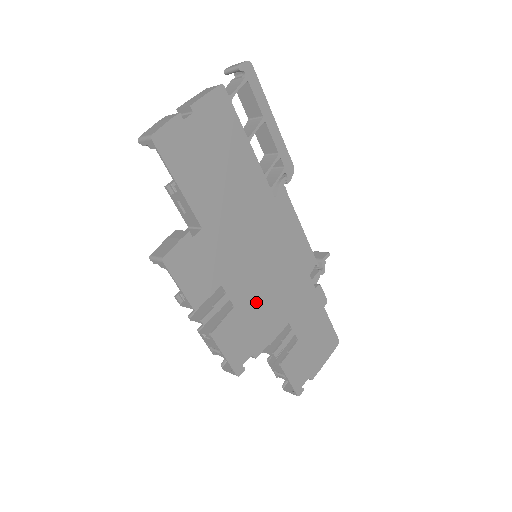
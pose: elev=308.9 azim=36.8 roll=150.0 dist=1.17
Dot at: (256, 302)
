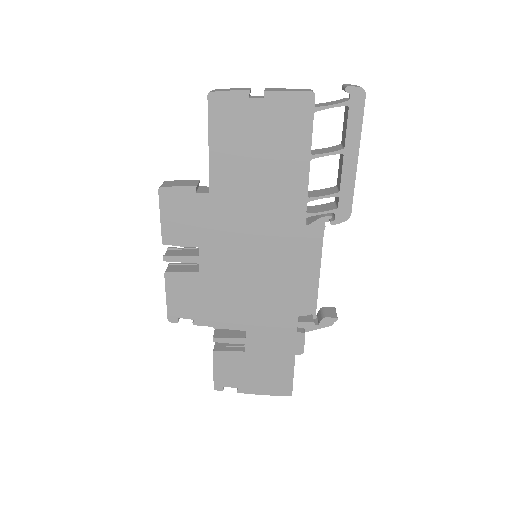
Dot at: (223, 287)
